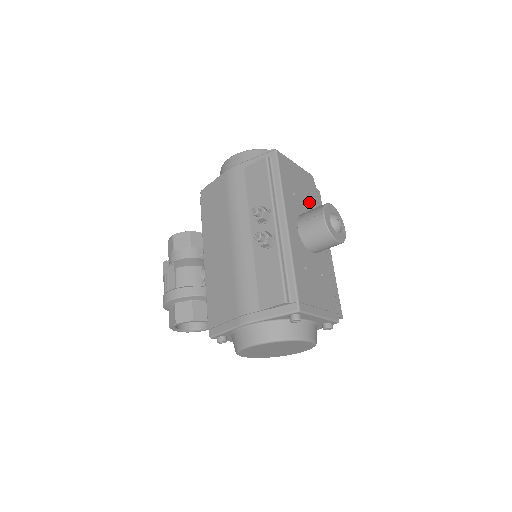
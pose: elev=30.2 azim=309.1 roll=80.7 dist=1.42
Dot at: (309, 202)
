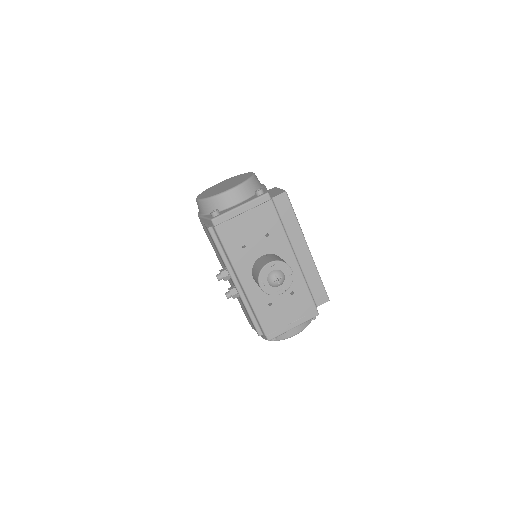
Dot at: (266, 233)
